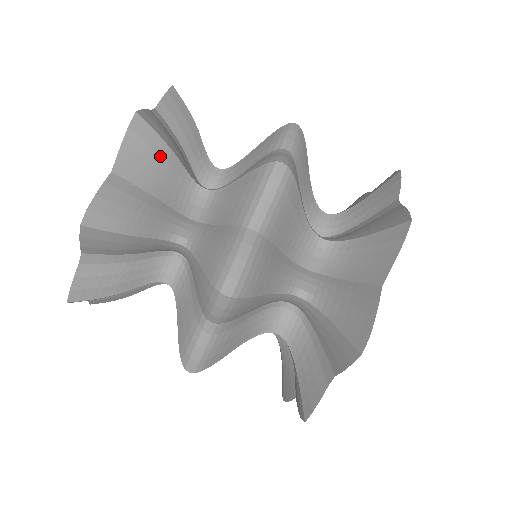
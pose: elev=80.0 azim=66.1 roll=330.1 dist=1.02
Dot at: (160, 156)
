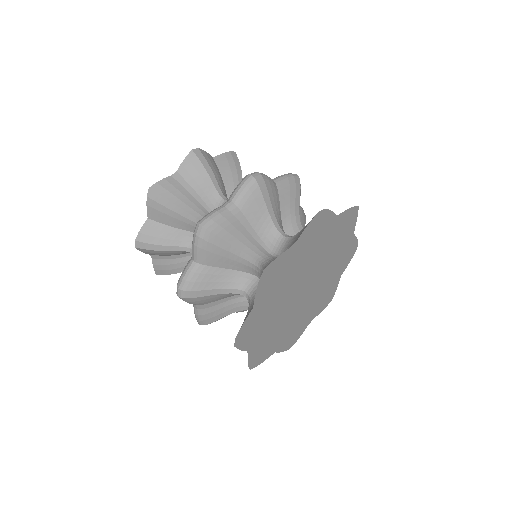
Dot at: (236, 169)
